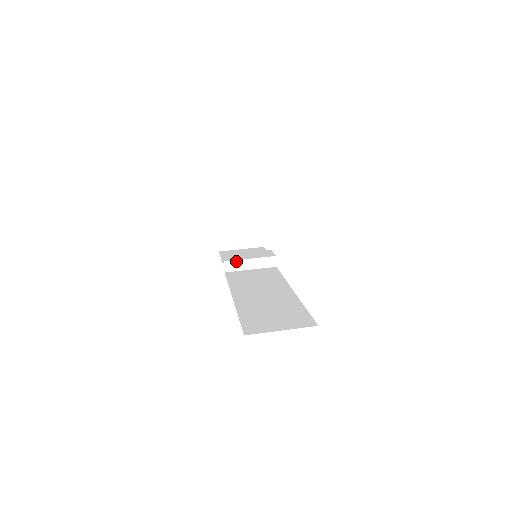
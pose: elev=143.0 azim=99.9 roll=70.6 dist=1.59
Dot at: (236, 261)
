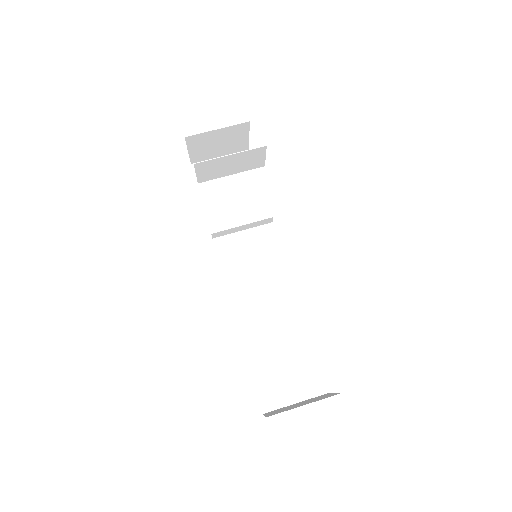
Dot at: (226, 230)
